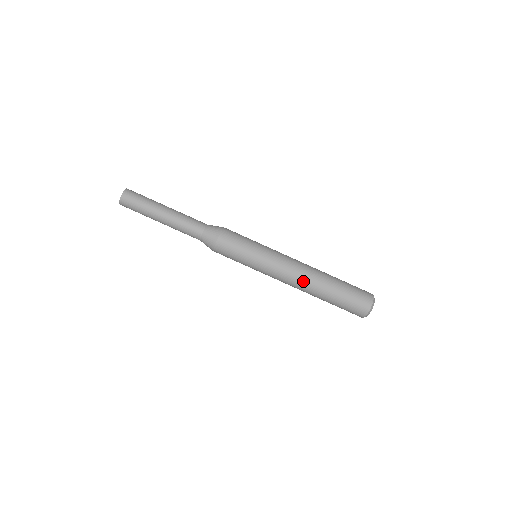
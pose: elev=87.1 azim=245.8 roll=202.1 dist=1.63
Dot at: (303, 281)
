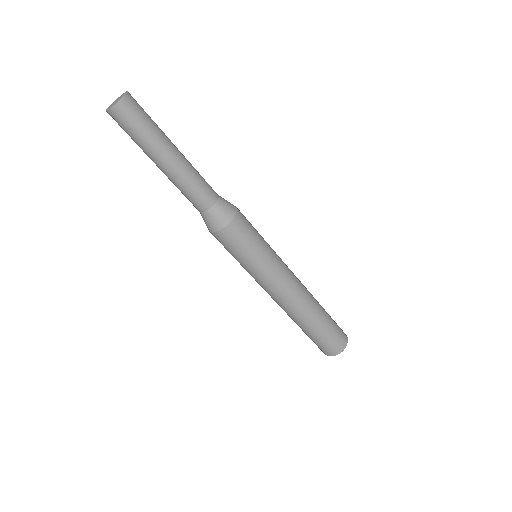
Dot at: (290, 309)
